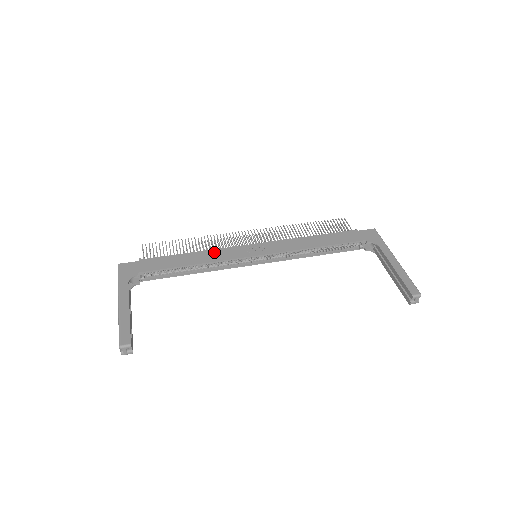
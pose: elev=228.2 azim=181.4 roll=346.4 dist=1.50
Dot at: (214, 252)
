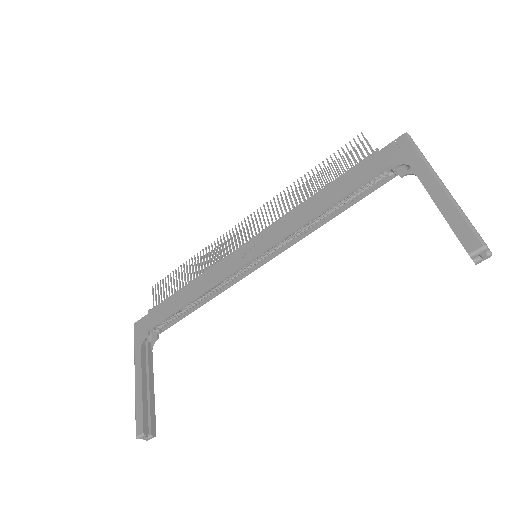
Dot at: (209, 273)
